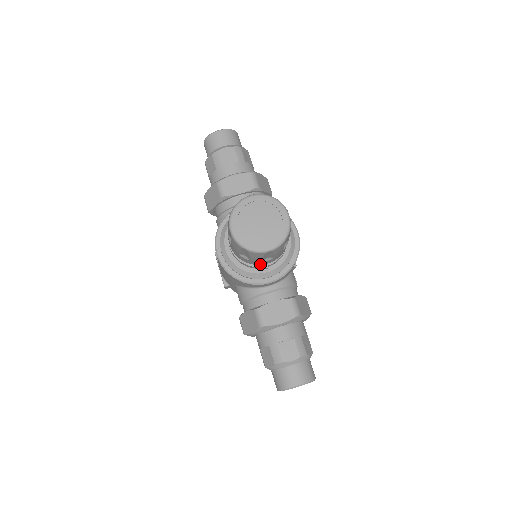
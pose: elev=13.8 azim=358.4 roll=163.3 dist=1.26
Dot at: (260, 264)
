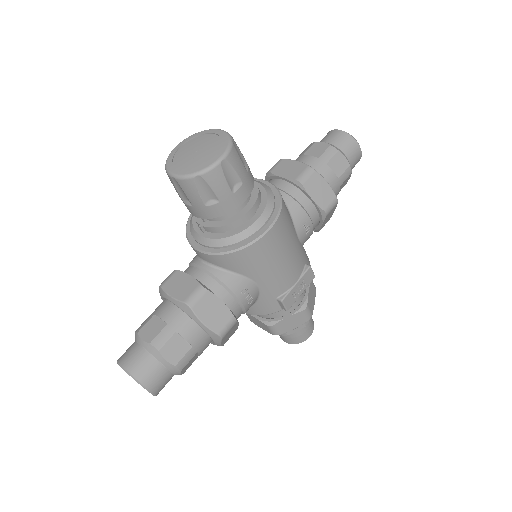
Dot at: (190, 211)
